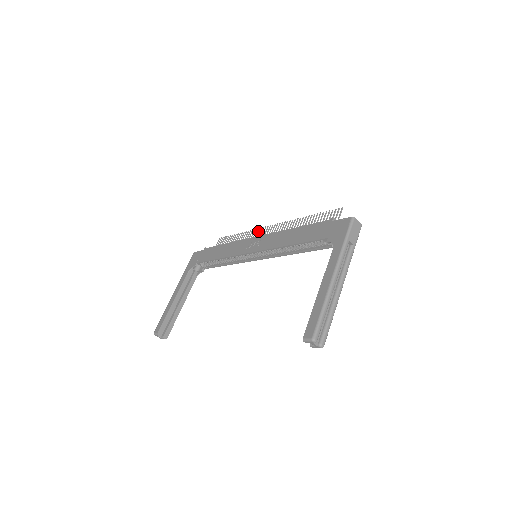
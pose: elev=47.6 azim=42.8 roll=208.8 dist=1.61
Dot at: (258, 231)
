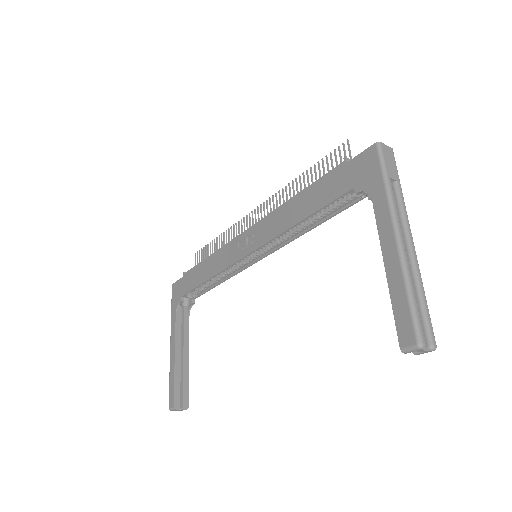
Dot at: (241, 223)
